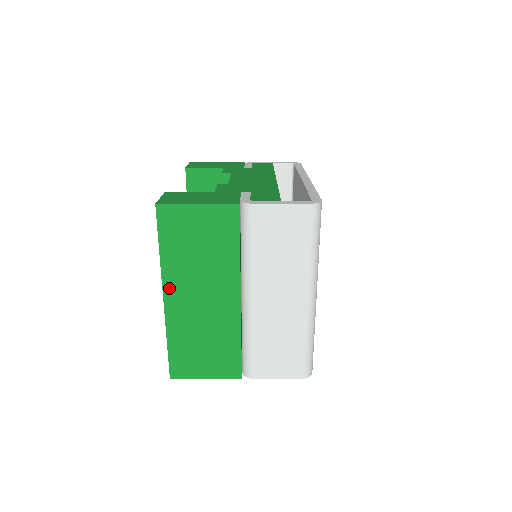
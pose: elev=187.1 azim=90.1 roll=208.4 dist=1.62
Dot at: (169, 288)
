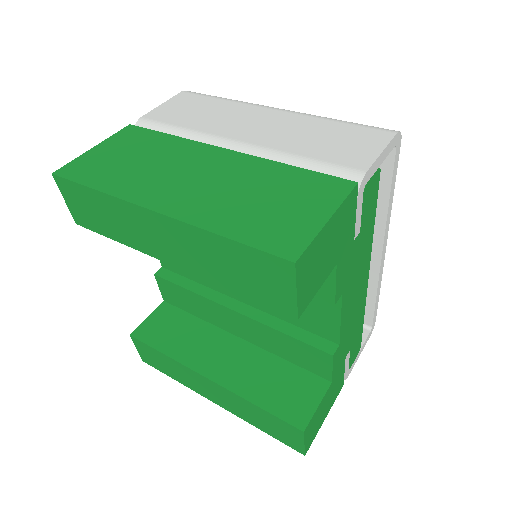
Dot at: occluded
